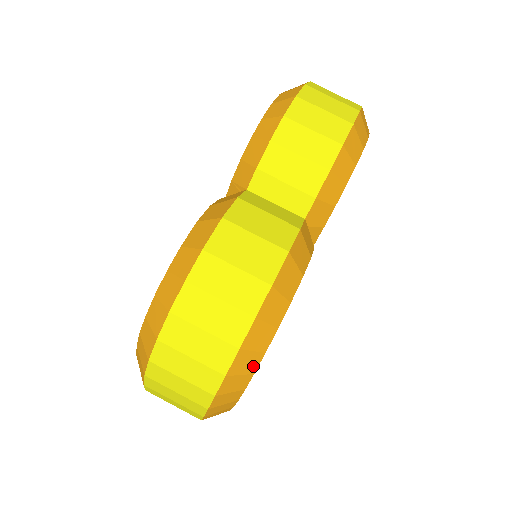
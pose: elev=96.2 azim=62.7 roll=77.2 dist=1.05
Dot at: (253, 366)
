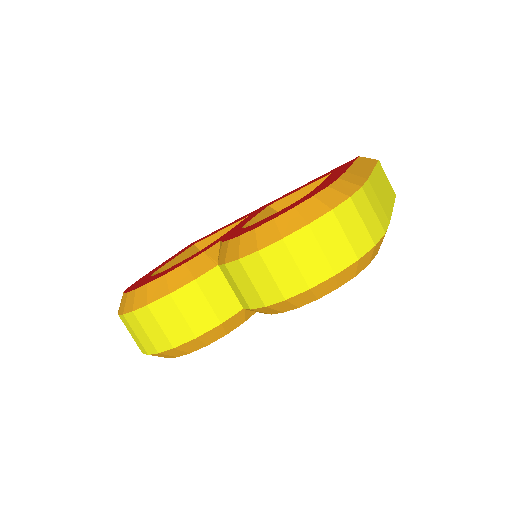
Dot at: occluded
